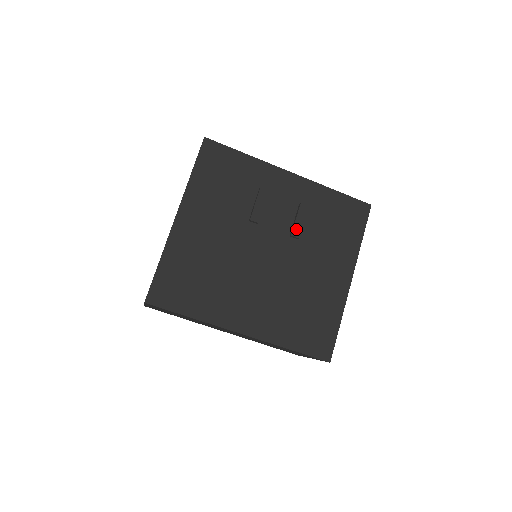
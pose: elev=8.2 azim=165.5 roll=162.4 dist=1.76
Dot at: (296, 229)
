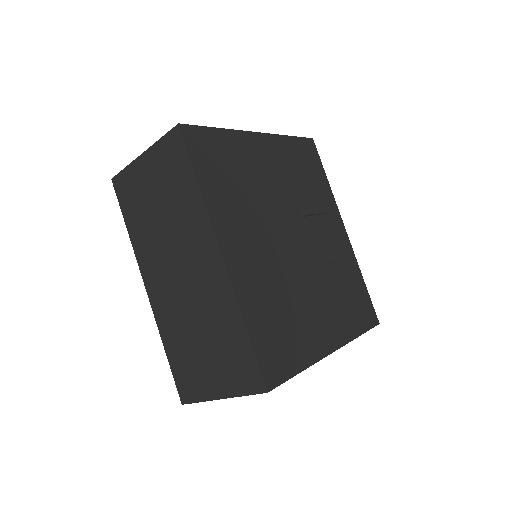
Dot at: (326, 257)
